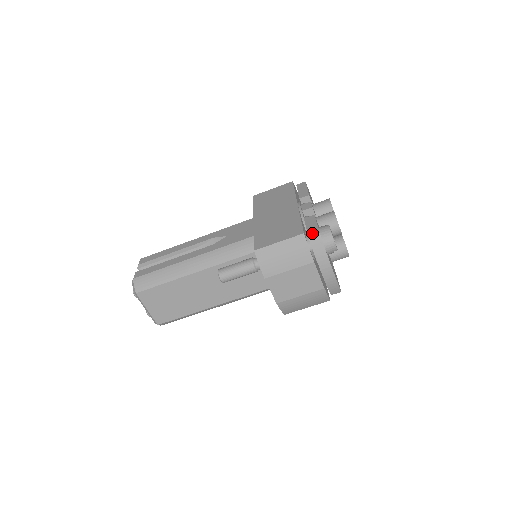
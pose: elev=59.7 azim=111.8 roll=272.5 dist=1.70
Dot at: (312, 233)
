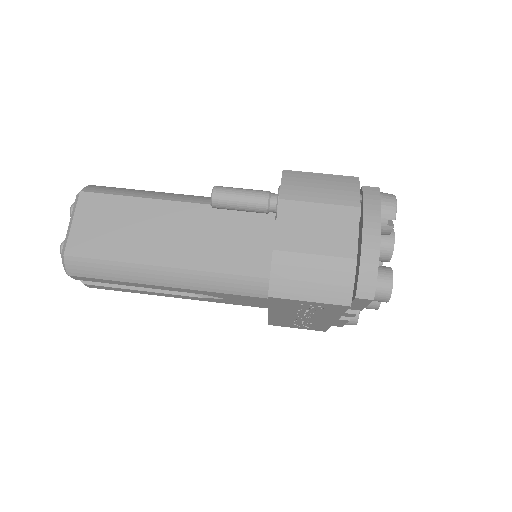
Dot at: (368, 188)
